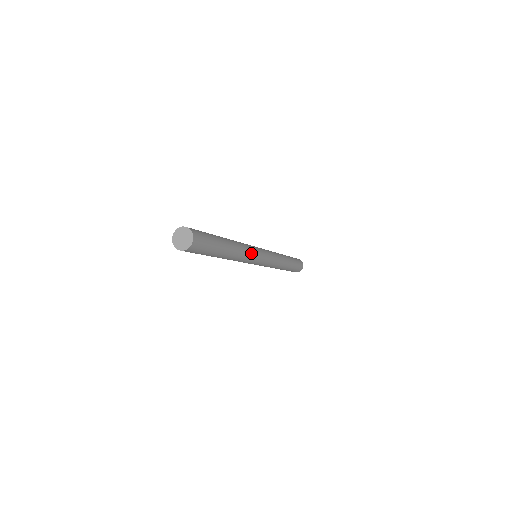
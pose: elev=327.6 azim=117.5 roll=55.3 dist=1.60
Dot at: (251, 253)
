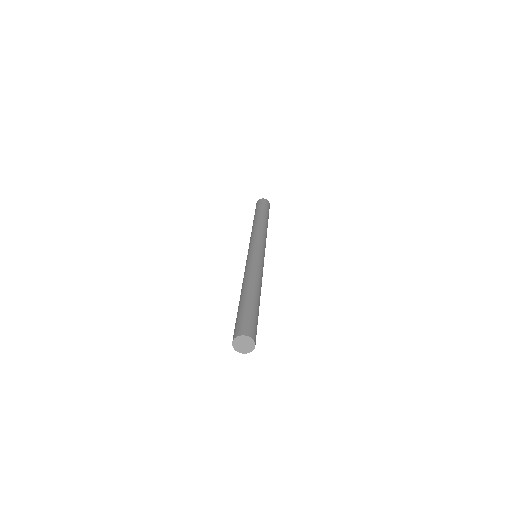
Dot at: (262, 271)
